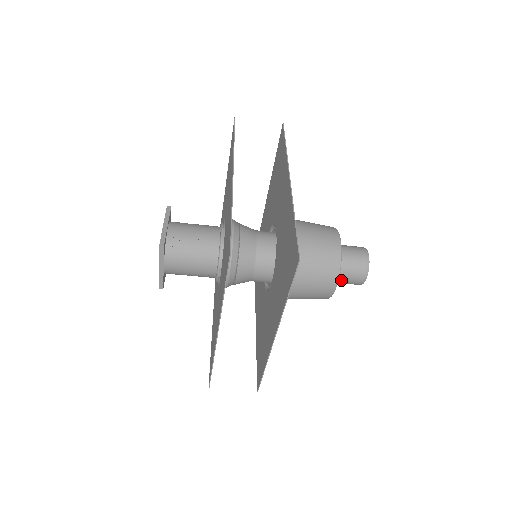
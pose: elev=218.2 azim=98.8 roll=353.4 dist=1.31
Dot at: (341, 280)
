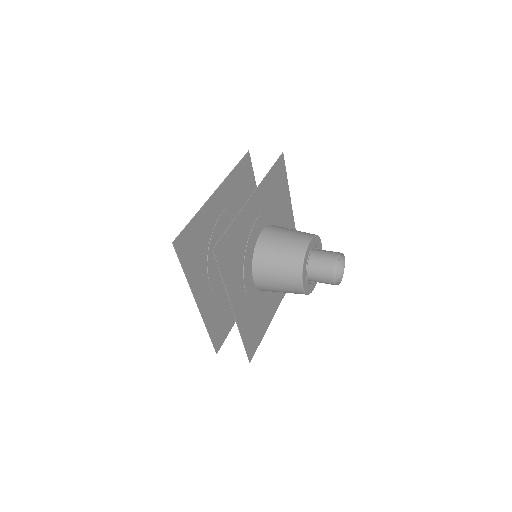
Dot at: (316, 279)
